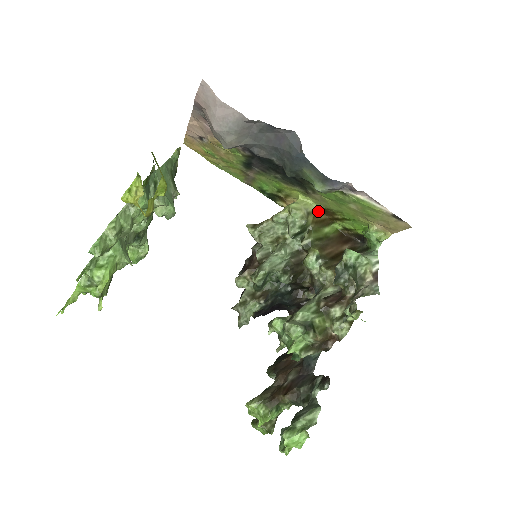
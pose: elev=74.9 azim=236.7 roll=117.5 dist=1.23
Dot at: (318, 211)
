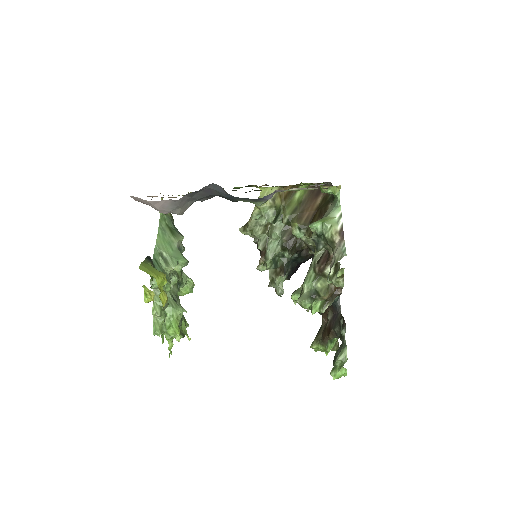
Dot at: (281, 189)
